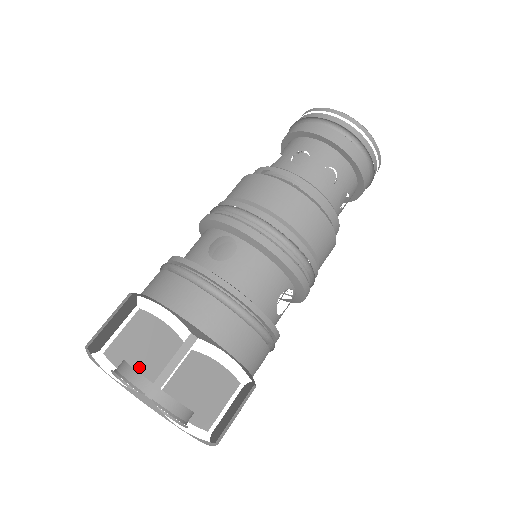
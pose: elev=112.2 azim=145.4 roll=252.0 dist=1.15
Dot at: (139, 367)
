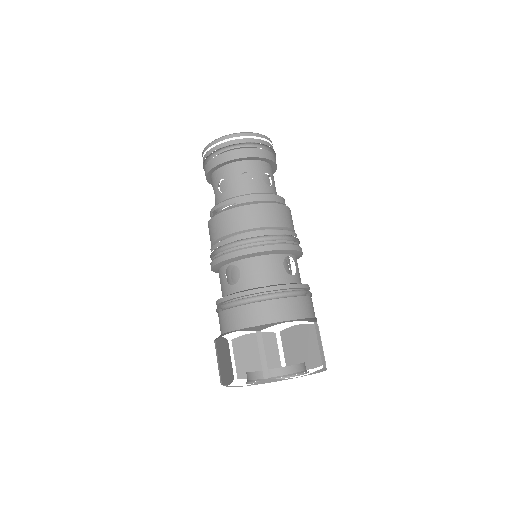
Dot at: occluded
